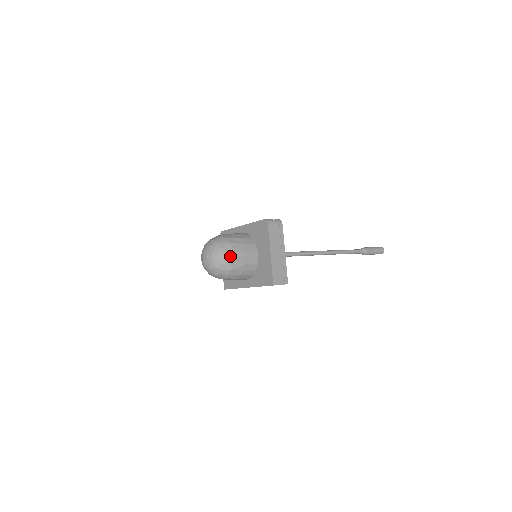
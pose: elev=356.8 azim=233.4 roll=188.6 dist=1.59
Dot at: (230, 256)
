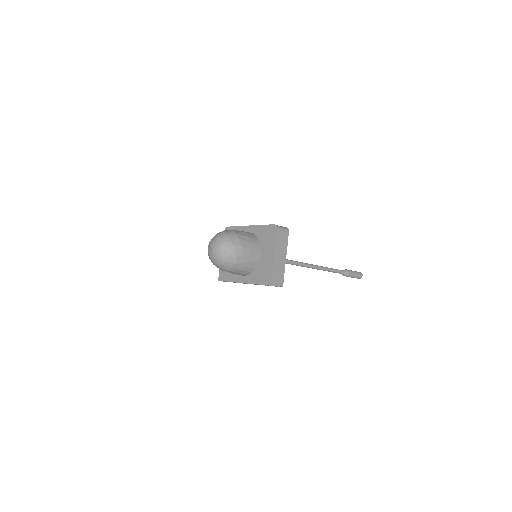
Dot at: (237, 251)
